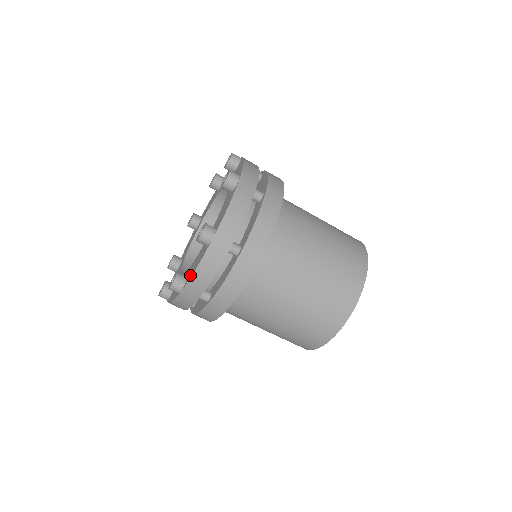
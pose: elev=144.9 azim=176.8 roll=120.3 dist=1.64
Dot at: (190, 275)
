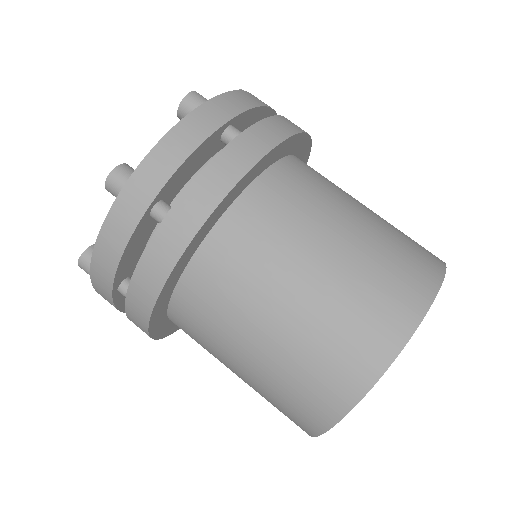
Dot at: occluded
